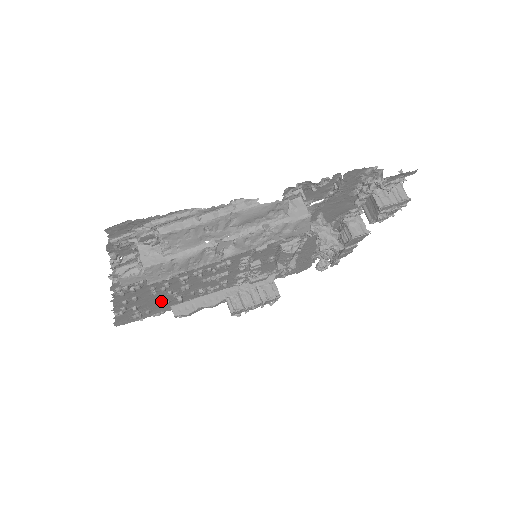
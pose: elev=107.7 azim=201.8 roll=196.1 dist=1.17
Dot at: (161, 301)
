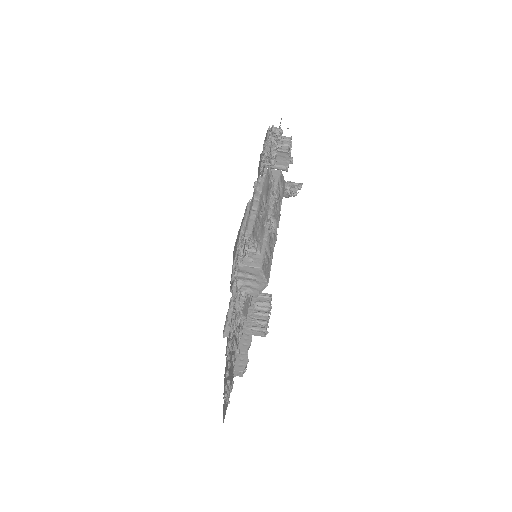
Dot at: (231, 364)
